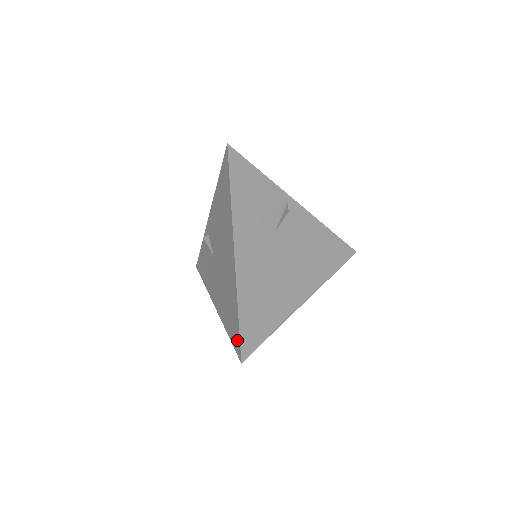
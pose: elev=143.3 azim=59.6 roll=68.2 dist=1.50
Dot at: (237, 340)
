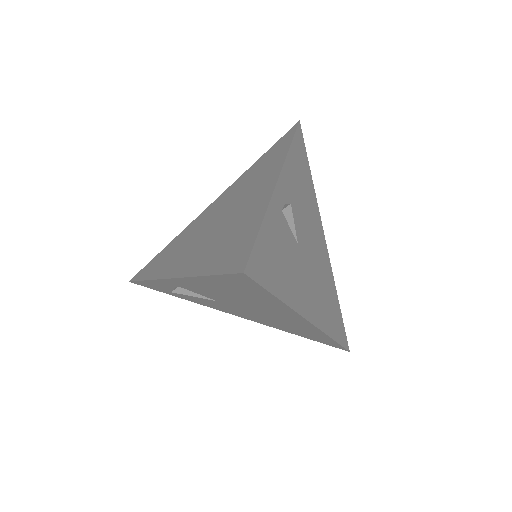
Dot at: occluded
